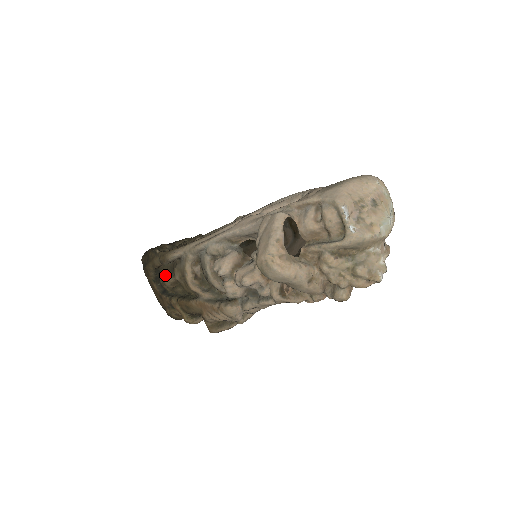
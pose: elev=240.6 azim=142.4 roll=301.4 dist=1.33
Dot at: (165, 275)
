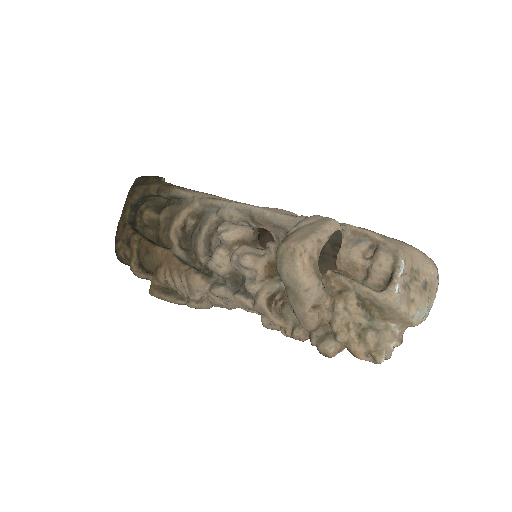
Dot at: (150, 207)
